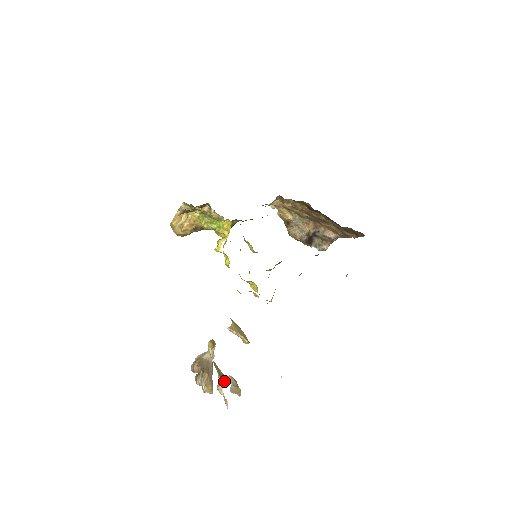
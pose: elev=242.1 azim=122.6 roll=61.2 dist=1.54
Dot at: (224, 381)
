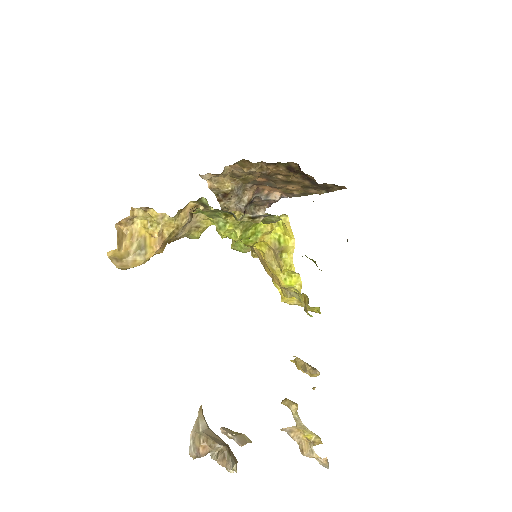
Dot at: occluded
